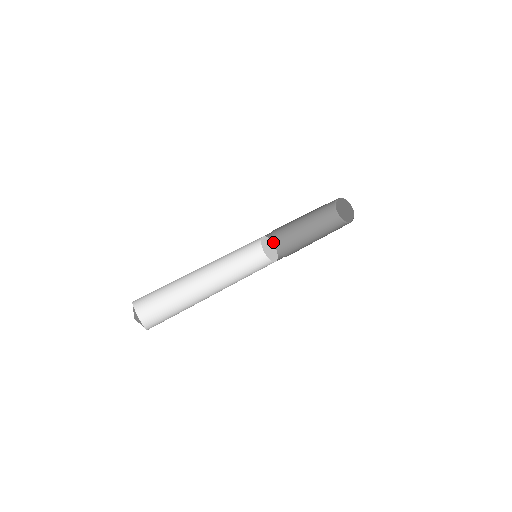
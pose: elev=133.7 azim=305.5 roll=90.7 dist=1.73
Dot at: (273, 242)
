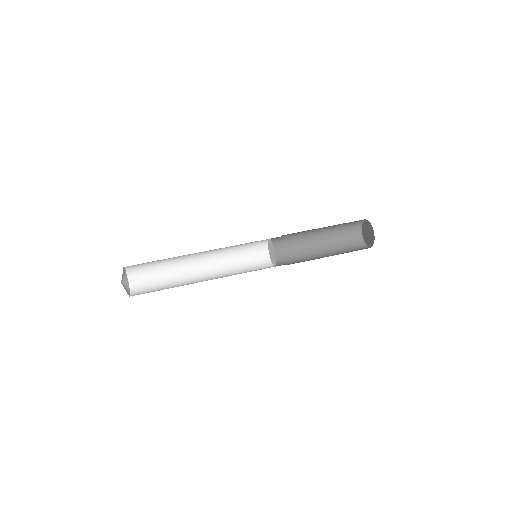
Dot at: (282, 246)
